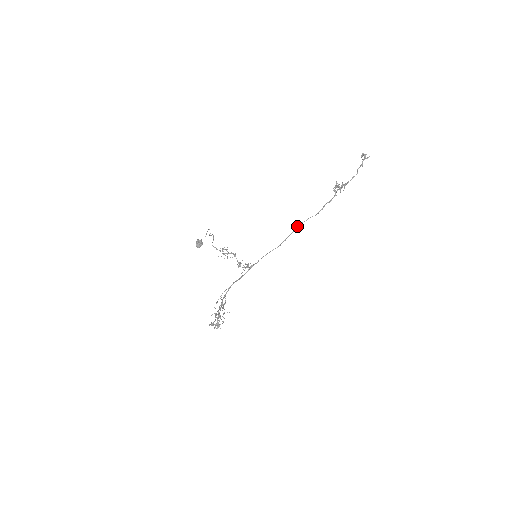
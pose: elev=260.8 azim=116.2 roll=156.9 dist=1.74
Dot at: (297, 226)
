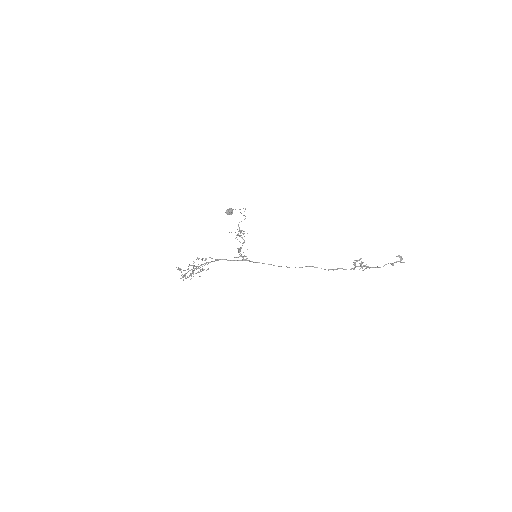
Dot at: (306, 266)
